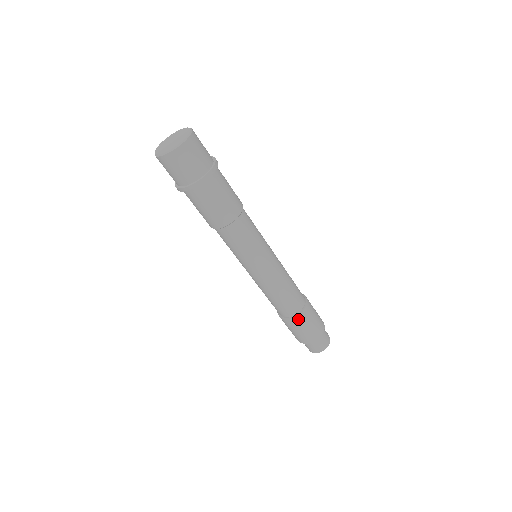
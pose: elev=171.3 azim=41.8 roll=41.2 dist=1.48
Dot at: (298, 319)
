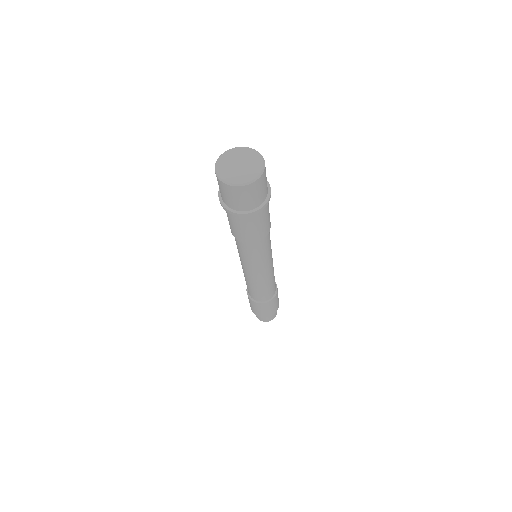
Dot at: (273, 301)
